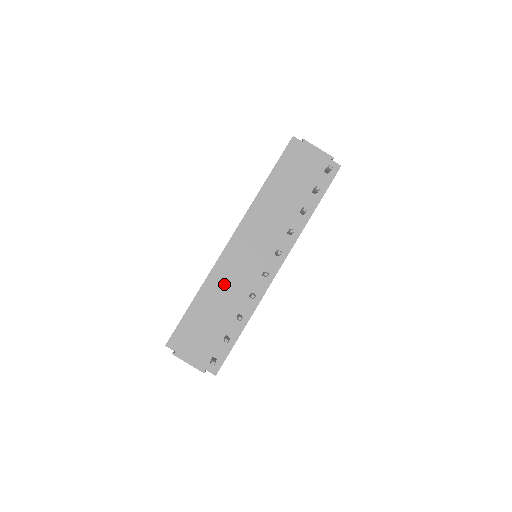
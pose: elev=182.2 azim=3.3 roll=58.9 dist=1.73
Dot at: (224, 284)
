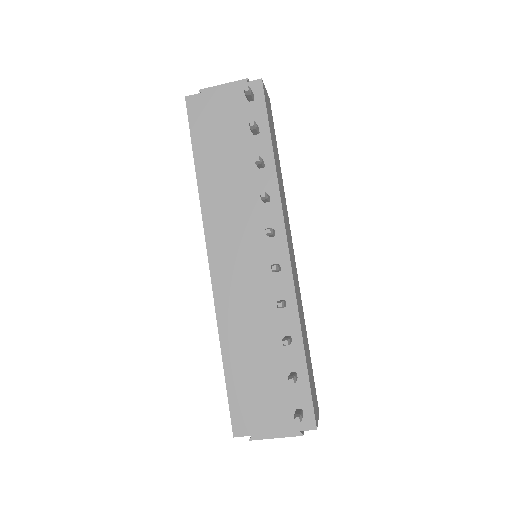
Dot at: (241, 316)
